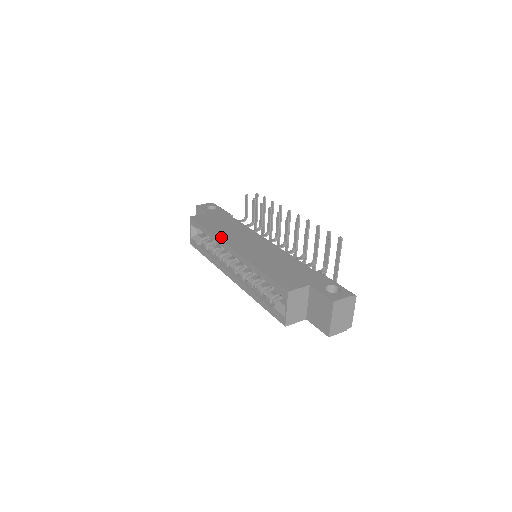
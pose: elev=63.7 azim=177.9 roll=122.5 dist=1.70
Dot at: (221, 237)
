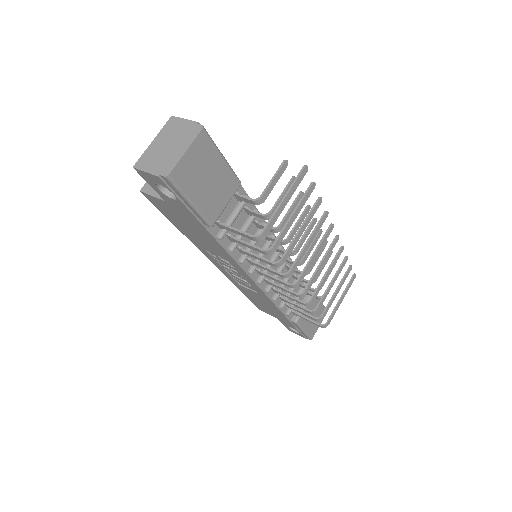
Dot at: occluded
